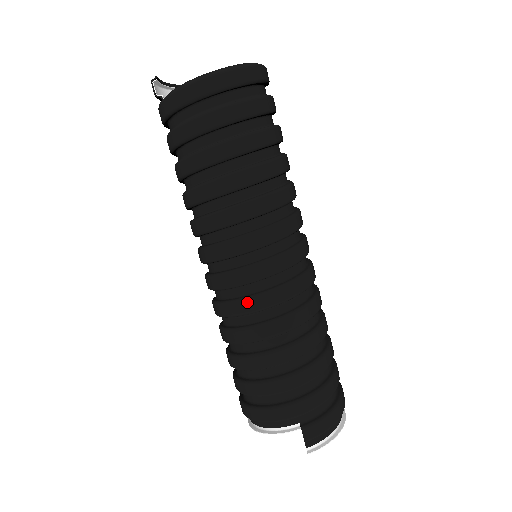
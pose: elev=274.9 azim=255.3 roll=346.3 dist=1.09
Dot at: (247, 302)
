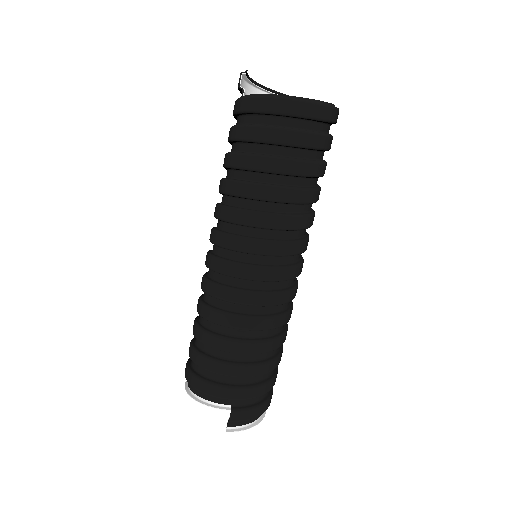
Dot at: (238, 293)
